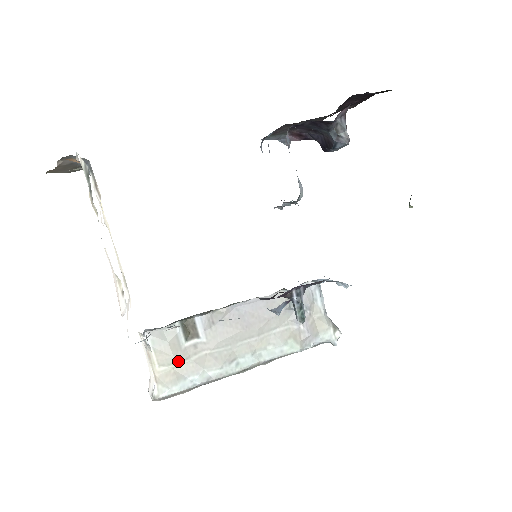
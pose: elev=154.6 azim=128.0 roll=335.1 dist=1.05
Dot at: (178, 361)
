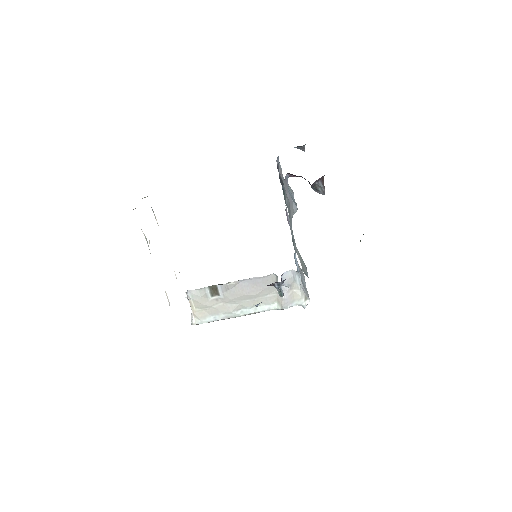
Dot at: (206, 307)
